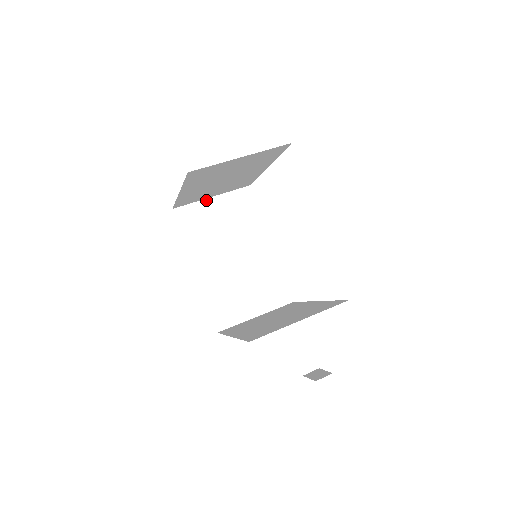
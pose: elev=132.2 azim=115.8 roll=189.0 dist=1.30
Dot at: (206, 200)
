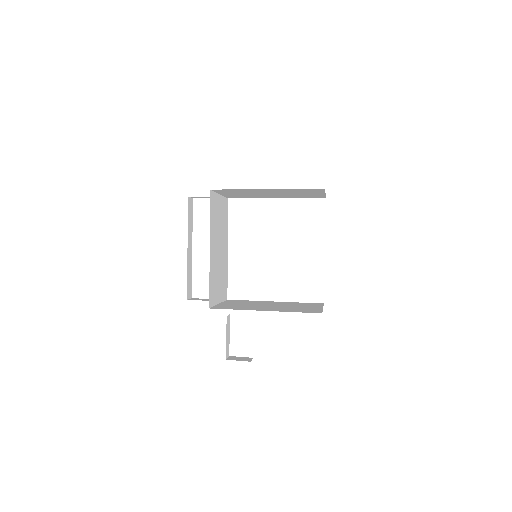
Dot at: (218, 195)
